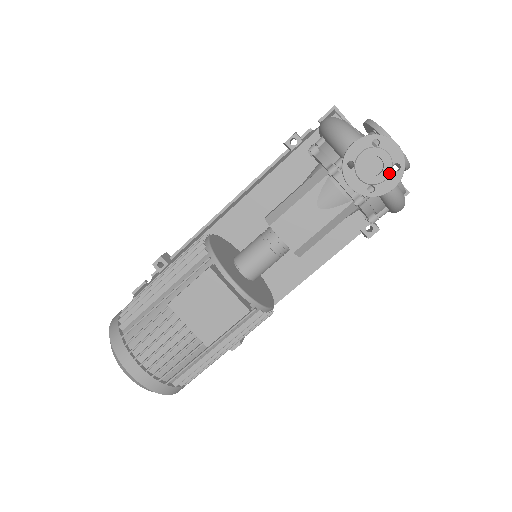
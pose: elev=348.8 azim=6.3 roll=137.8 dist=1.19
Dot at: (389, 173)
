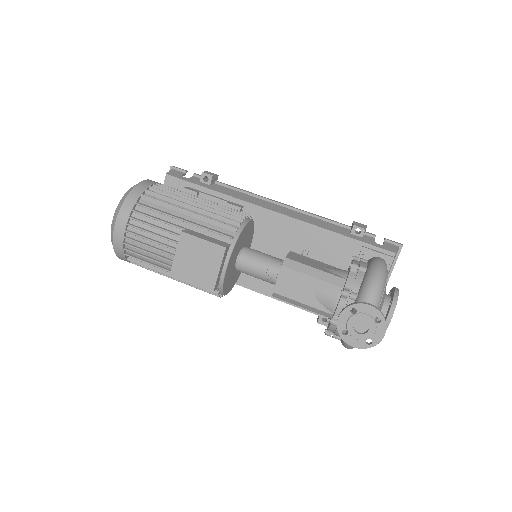
Dot at: (362, 339)
